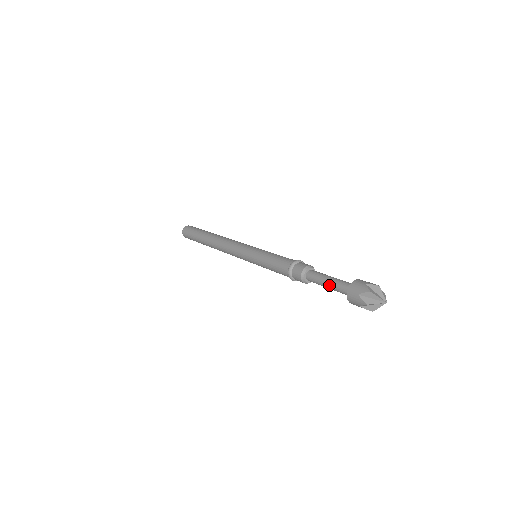
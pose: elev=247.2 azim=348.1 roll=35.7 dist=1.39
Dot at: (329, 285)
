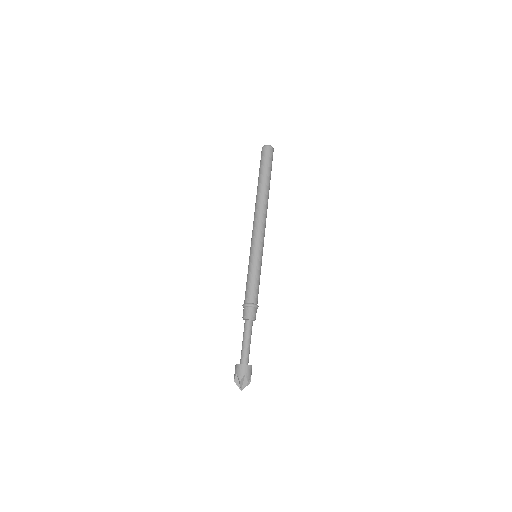
Dot at: occluded
